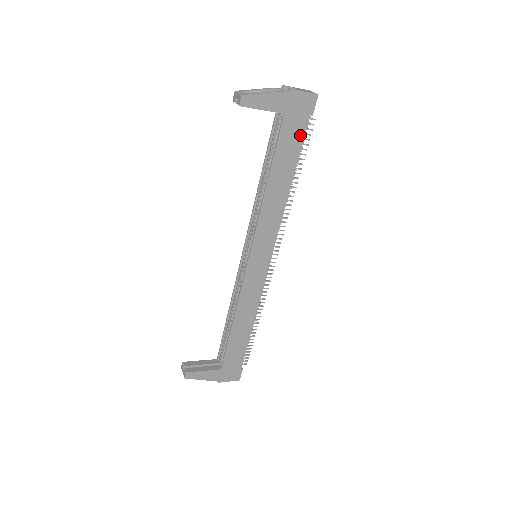
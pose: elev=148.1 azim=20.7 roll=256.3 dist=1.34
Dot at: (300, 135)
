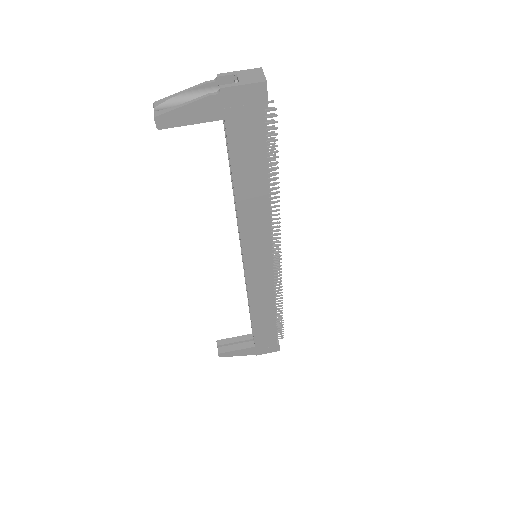
Dot at: (259, 135)
